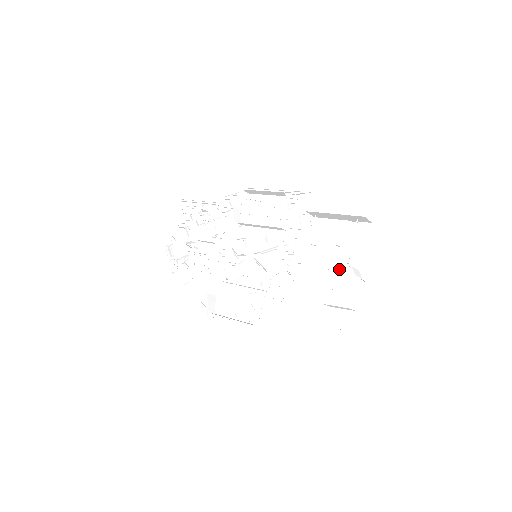
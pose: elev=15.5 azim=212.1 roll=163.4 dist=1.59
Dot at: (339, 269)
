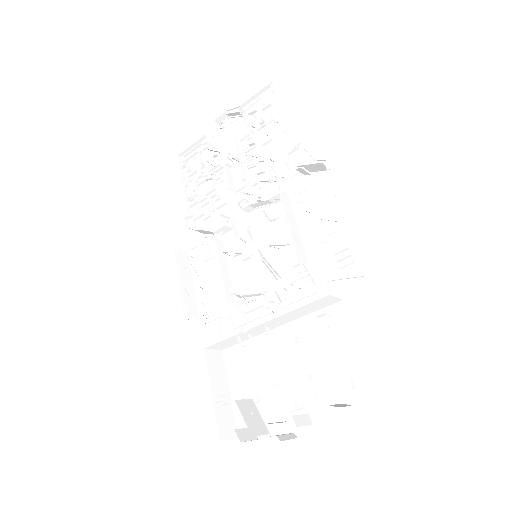
Dot at: (296, 384)
